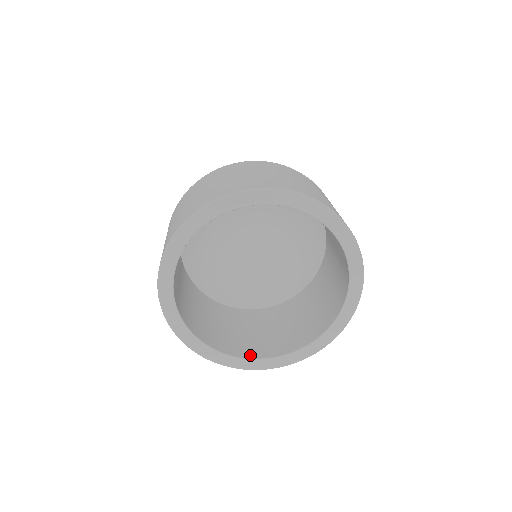
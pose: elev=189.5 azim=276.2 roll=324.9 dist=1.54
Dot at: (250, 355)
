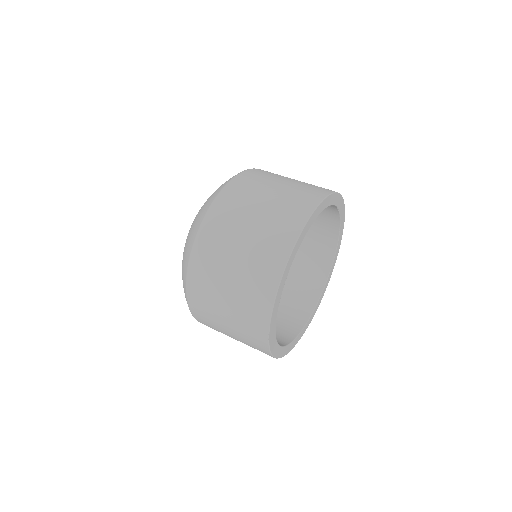
Dot at: (301, 324)
